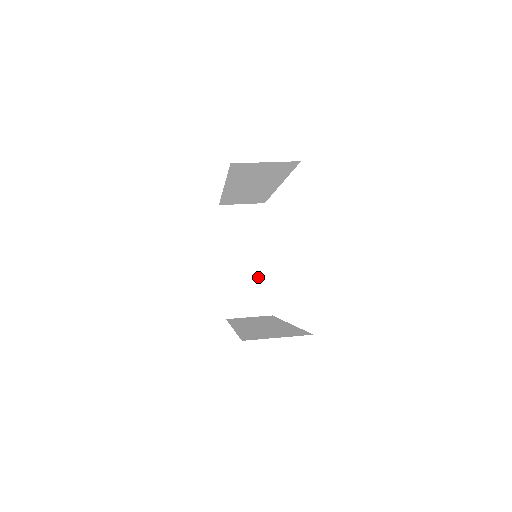
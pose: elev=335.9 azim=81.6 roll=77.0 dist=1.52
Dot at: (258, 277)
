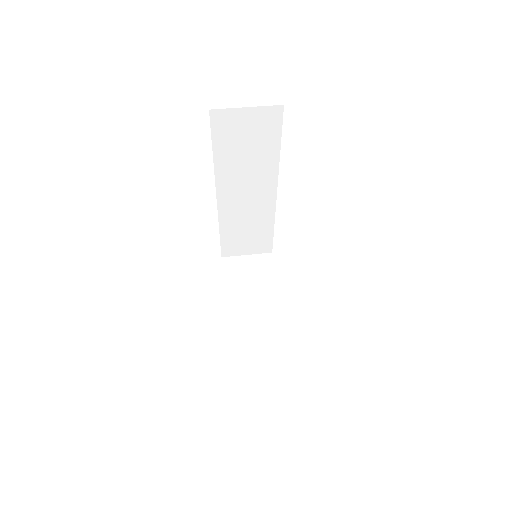
Dot at: (271, 327)
